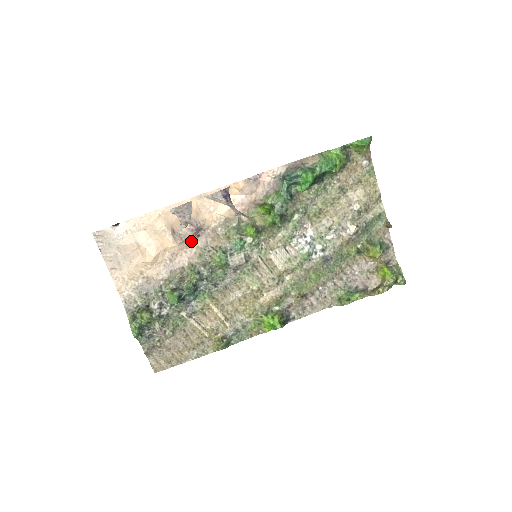
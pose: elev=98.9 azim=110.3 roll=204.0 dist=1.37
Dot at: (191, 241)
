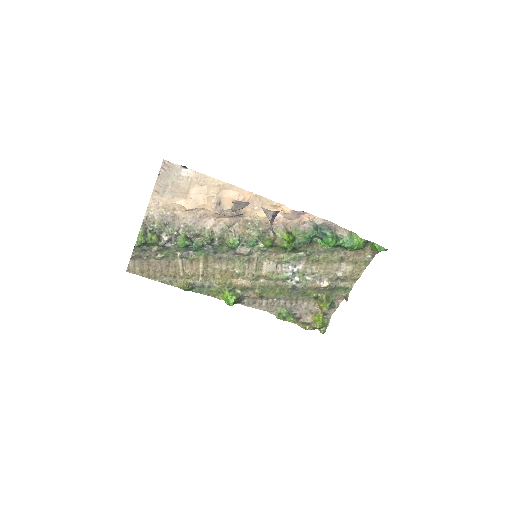
Dot at: (225, 216)
